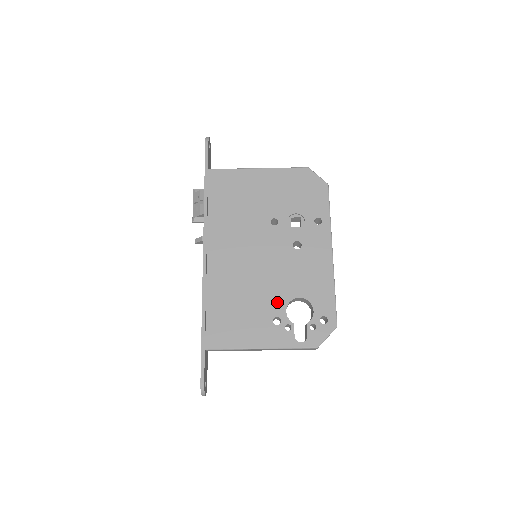
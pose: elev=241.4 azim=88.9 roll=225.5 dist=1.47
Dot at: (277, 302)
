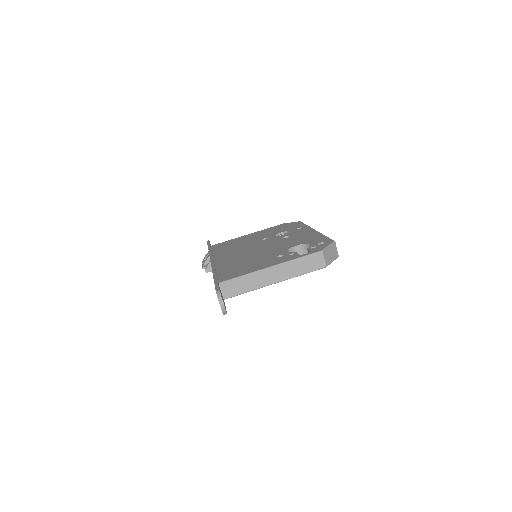
Dot at: (278, 252)
